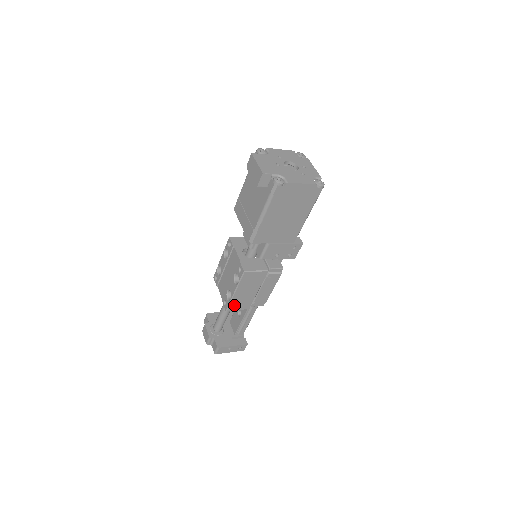
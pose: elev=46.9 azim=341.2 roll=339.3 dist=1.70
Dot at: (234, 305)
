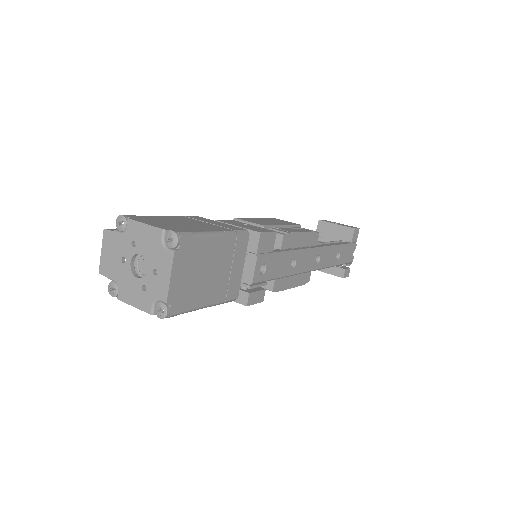
Dot at: occluded
